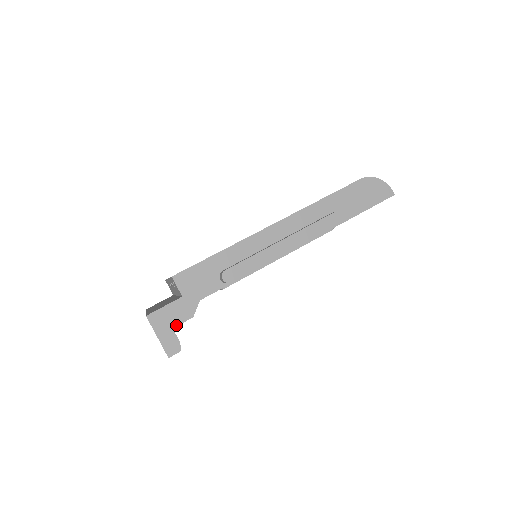
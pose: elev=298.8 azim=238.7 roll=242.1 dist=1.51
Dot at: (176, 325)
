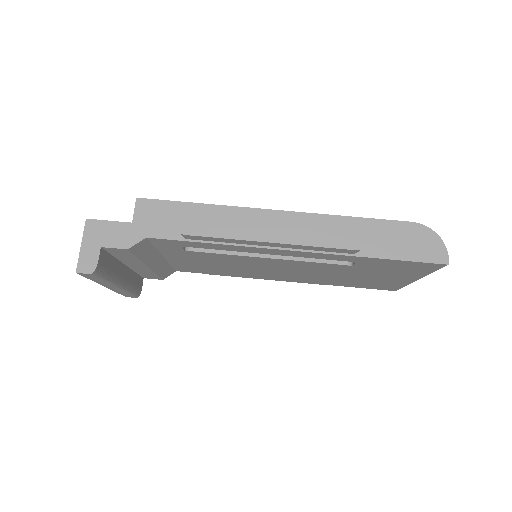
Dot at: (106, 246)
